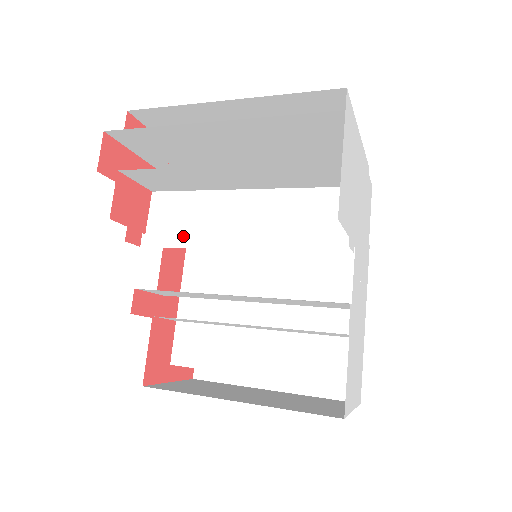
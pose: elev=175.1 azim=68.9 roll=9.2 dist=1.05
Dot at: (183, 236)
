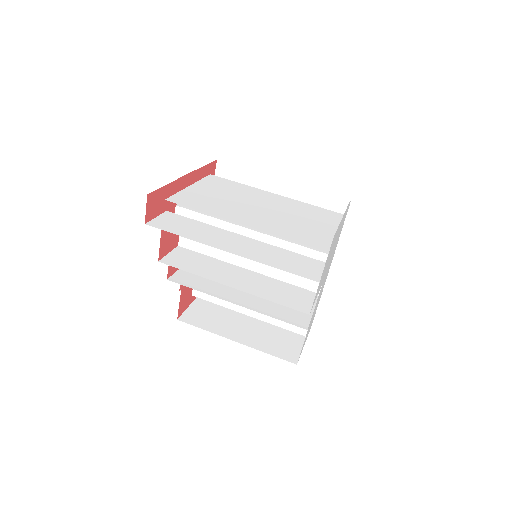
Dot at: occluded
